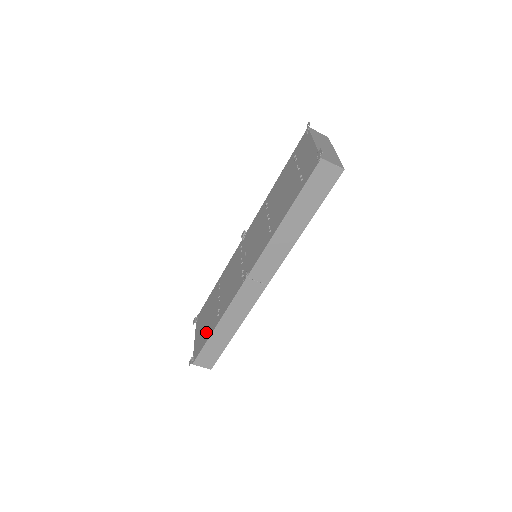
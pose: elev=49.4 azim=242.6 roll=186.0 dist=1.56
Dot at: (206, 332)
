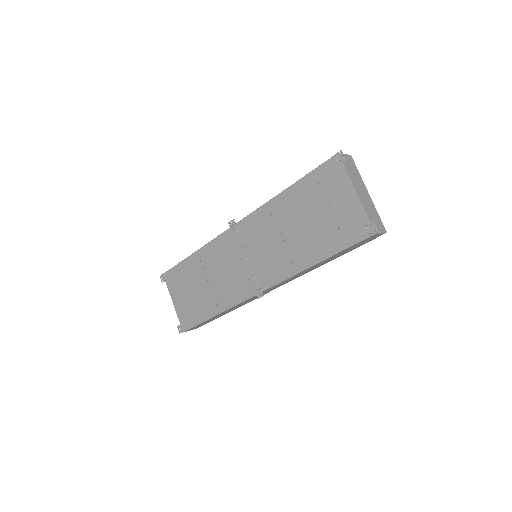
Dot at: (197, 310)
